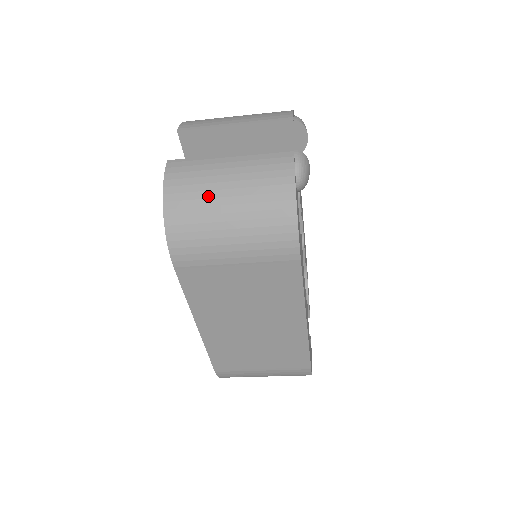
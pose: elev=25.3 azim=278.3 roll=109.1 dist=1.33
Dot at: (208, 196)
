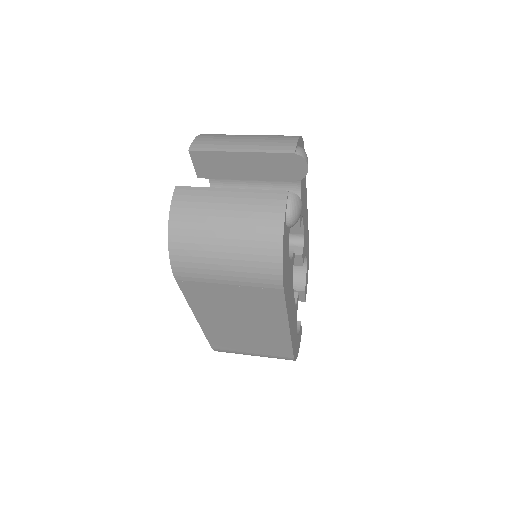
Dot at: (207, 228)
